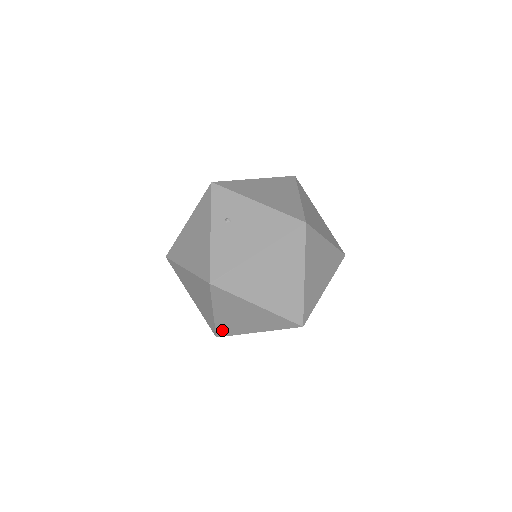
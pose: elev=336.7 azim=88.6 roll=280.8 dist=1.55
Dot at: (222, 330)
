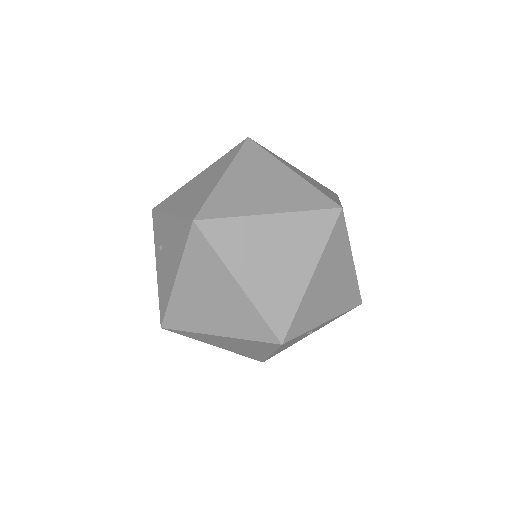
Dot at: (251, 357)
